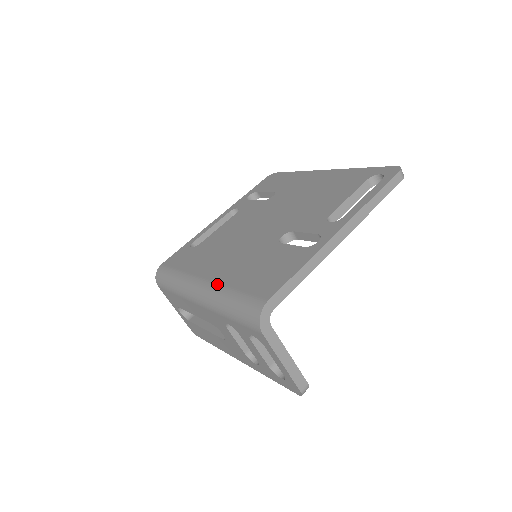
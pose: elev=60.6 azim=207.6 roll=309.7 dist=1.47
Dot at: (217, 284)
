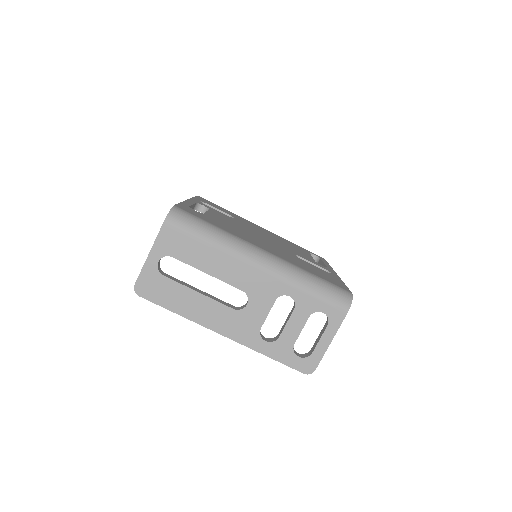
Dot at: (288, 261)
